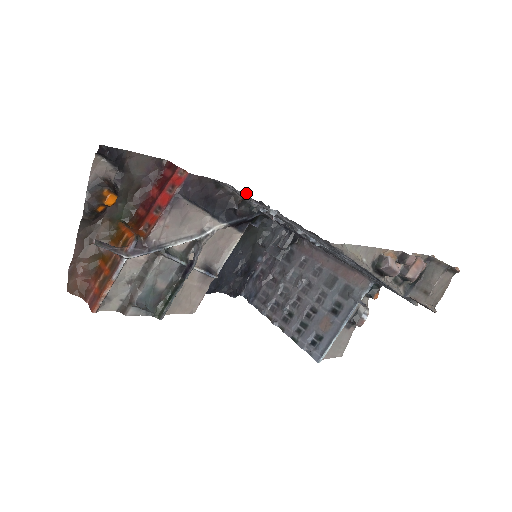
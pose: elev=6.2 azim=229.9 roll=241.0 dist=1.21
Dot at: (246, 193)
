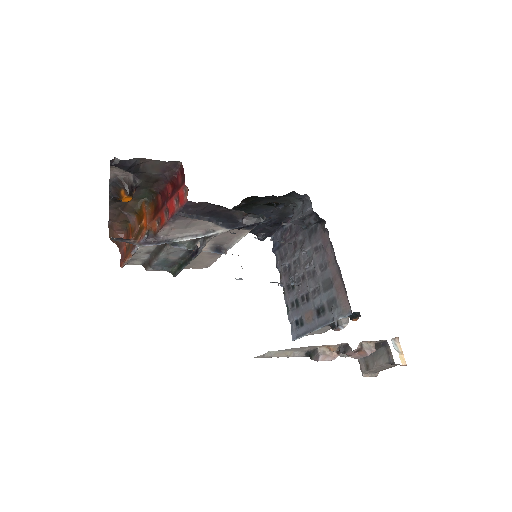
Dot at: (235, 233)
